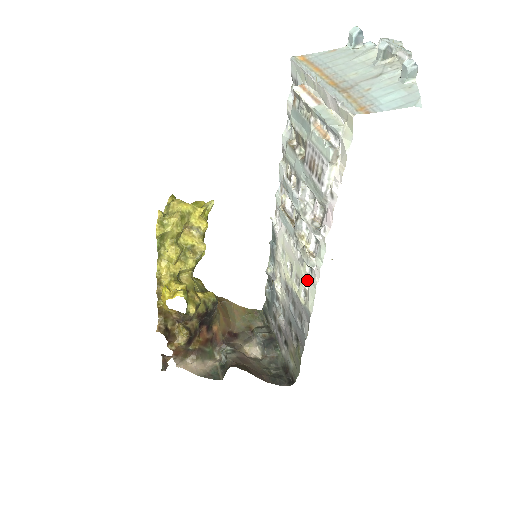
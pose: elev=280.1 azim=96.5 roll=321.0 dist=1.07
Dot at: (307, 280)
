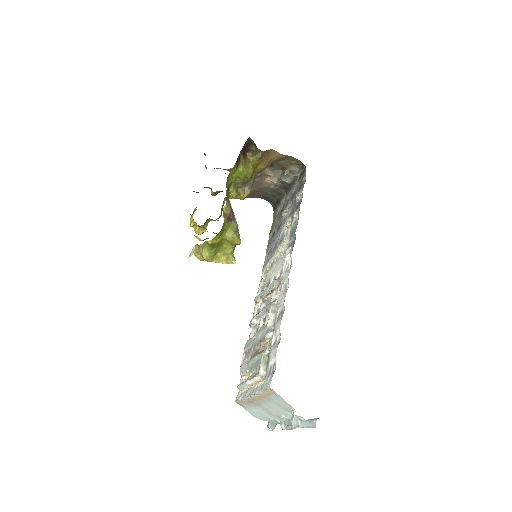
Dot at: (262, 284)
